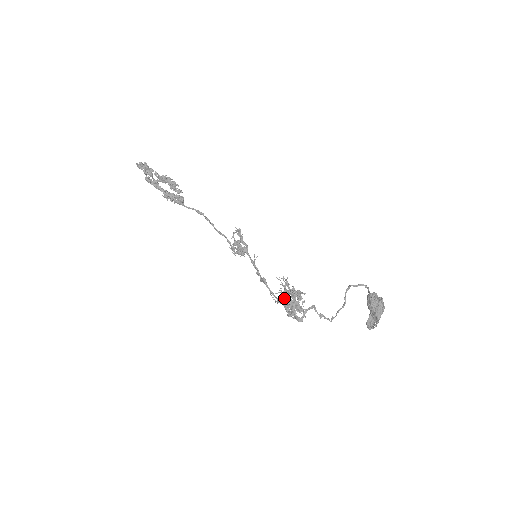
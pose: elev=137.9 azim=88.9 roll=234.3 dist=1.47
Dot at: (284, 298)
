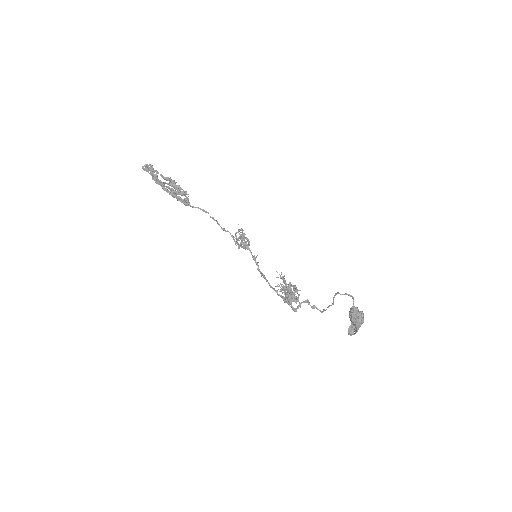
Dot at: occluded
